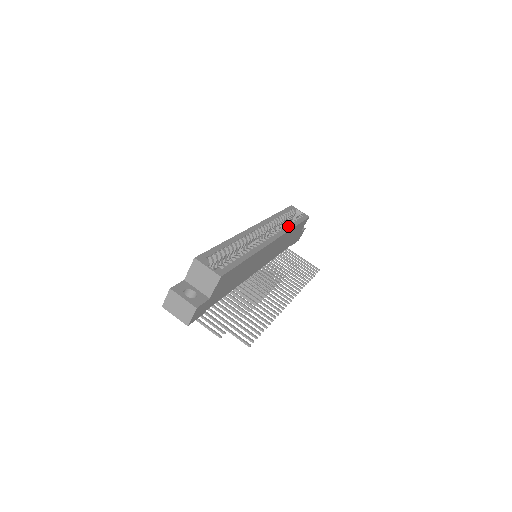
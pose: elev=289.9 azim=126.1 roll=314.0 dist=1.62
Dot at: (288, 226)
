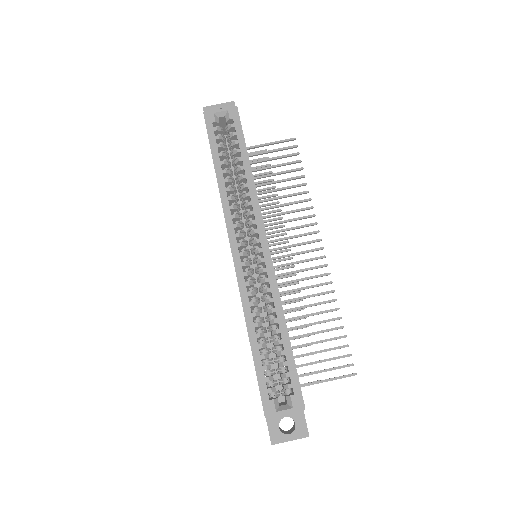
Dot at: (247, 182)
